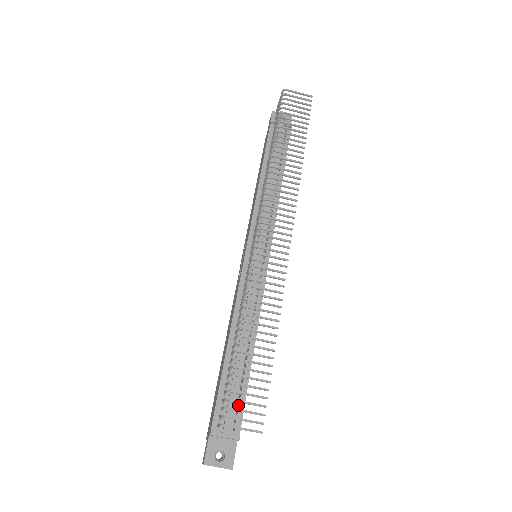
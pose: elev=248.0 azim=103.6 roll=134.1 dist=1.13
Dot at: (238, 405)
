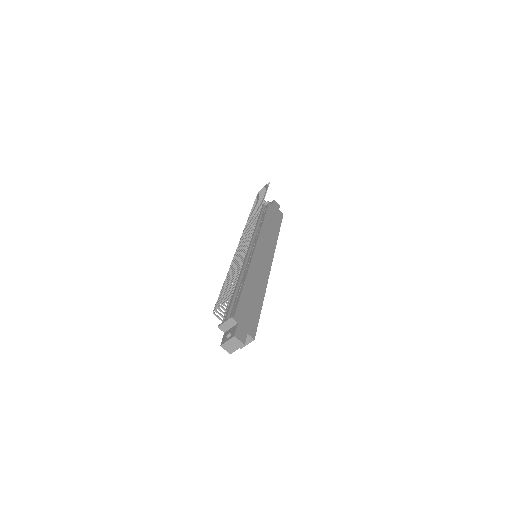
Dot at: occluded
